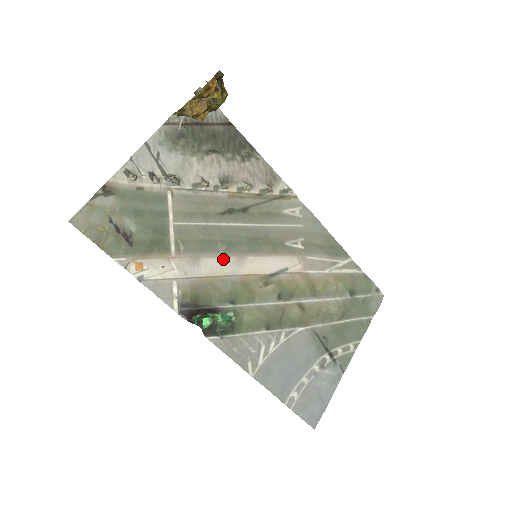
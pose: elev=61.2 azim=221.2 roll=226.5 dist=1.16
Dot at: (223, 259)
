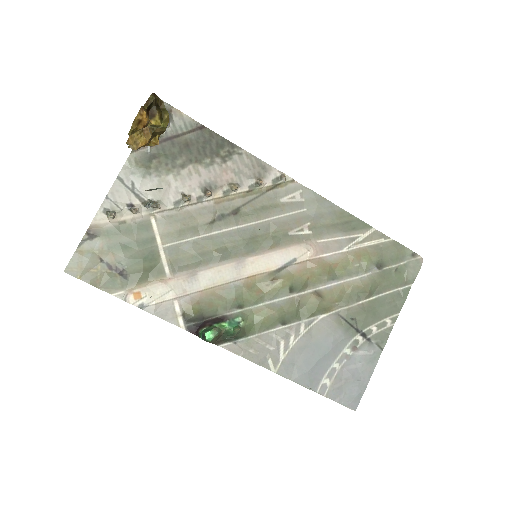
Dot at: (221, 267)
